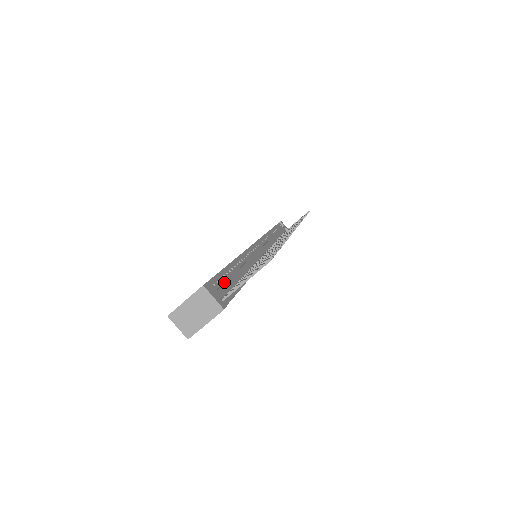
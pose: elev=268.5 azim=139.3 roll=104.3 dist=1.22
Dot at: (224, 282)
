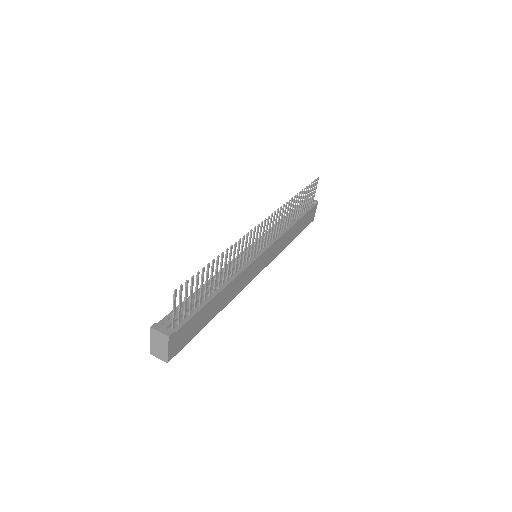
Dot at: (183, 310)
